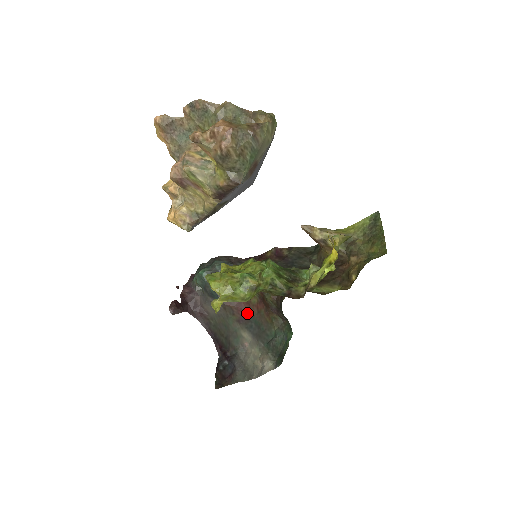
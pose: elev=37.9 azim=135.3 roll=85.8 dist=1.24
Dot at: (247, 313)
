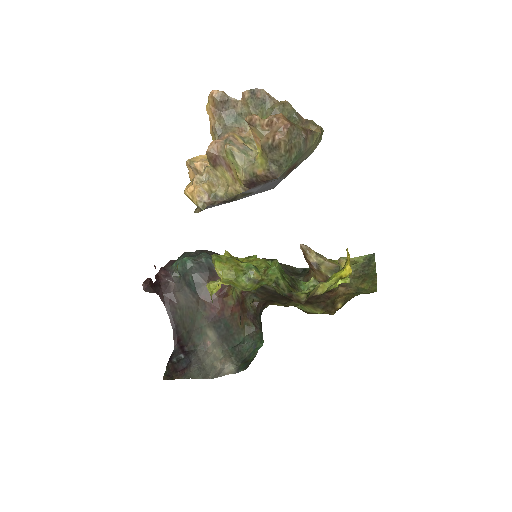
Dot at: (219, 312)
